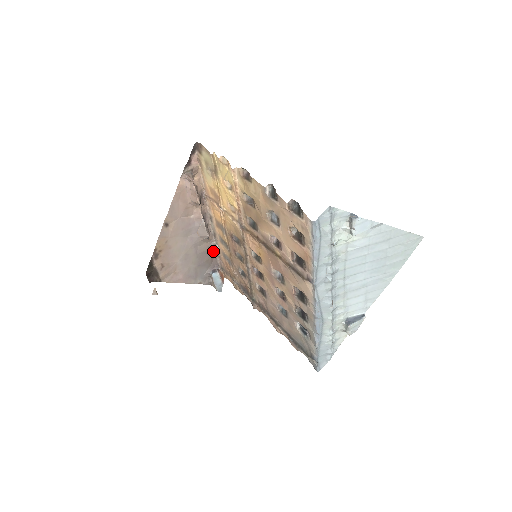
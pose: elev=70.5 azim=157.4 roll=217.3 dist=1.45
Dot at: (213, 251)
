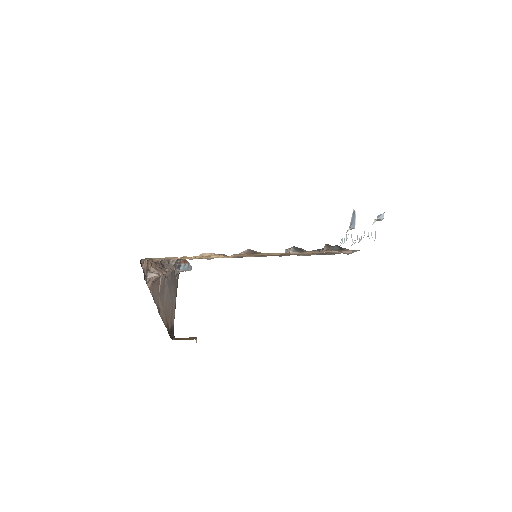
Dot at: (174, 264)
